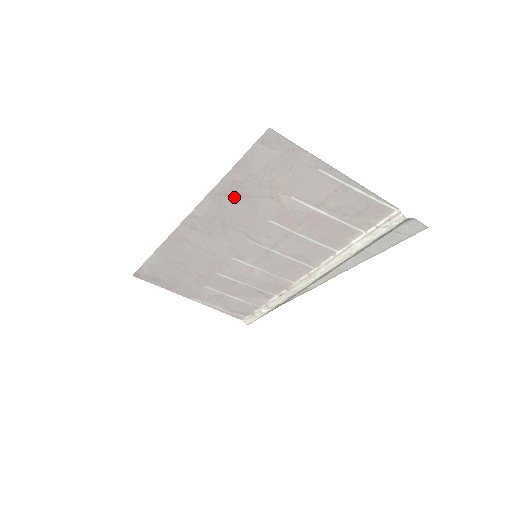
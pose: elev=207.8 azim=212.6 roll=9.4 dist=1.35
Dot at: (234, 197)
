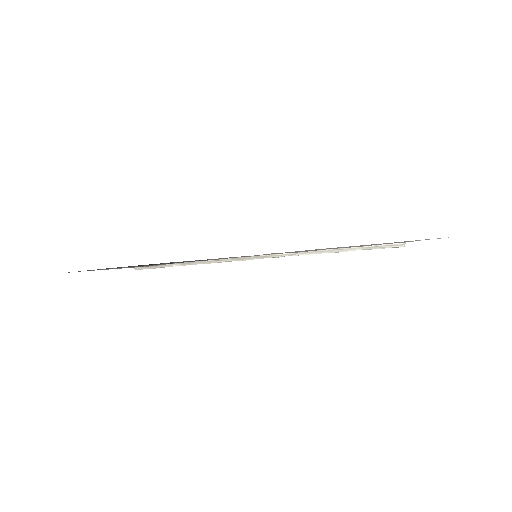
Dot at: occluded
